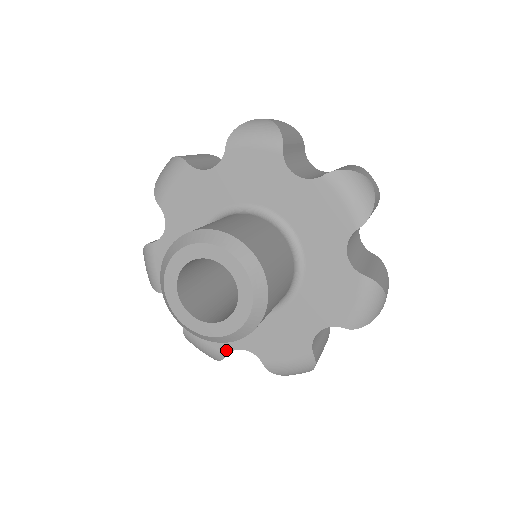
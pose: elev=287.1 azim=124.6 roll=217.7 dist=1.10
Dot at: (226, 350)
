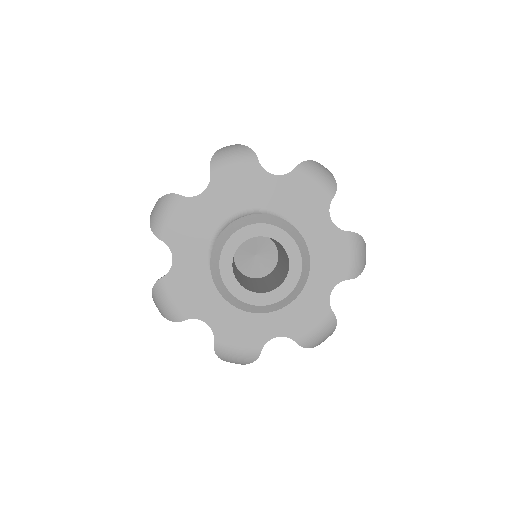
Dot at: (260, 346)
